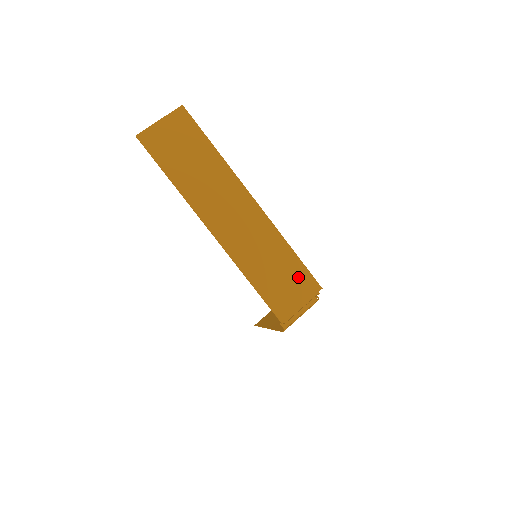
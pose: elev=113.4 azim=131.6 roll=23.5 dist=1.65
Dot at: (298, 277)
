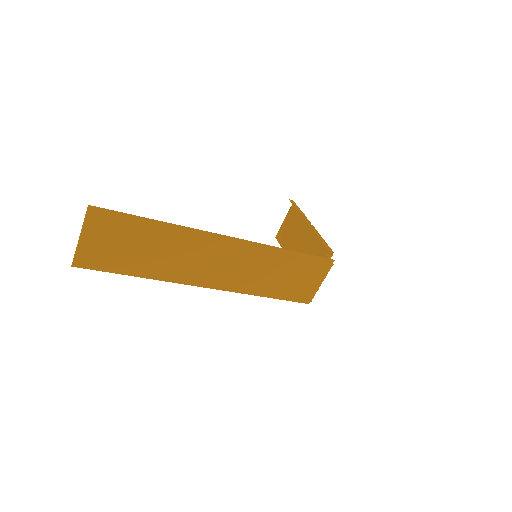
Dot at: (307, 267)
